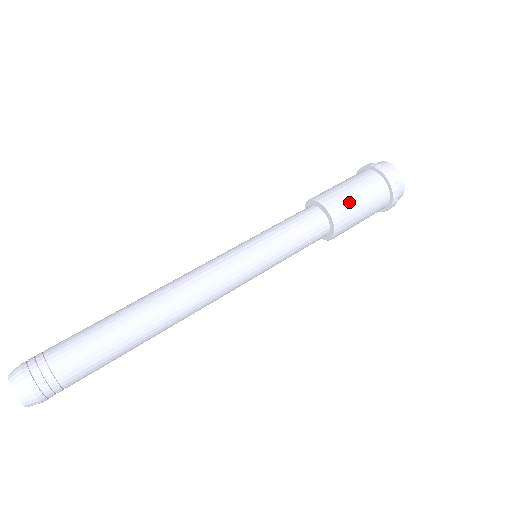
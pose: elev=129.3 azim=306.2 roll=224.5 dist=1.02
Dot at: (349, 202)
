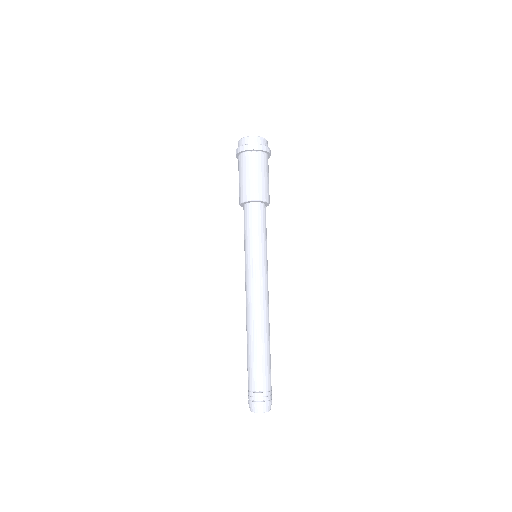
Dot at: (258, 184)
